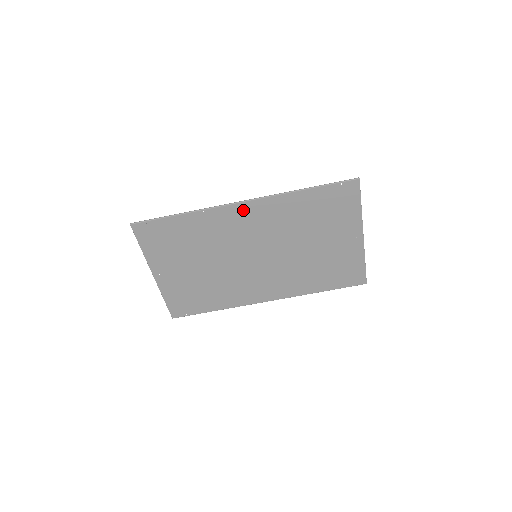
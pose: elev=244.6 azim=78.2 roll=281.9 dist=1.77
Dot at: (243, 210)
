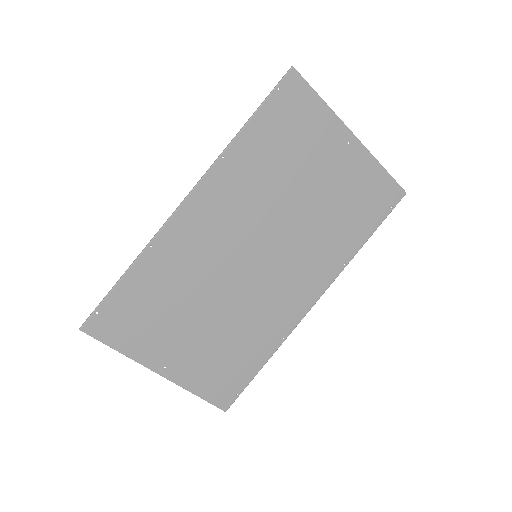
Dot at: (194, 209)
